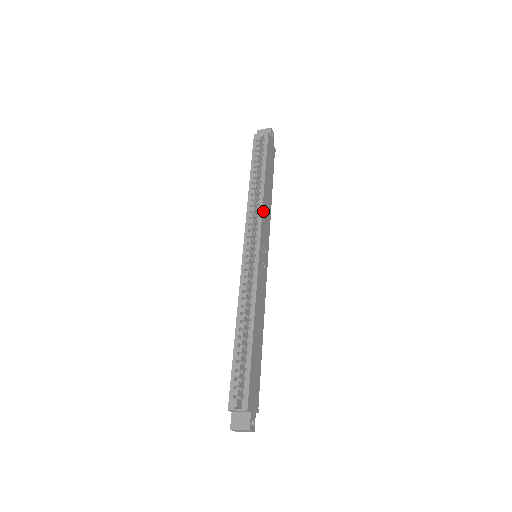
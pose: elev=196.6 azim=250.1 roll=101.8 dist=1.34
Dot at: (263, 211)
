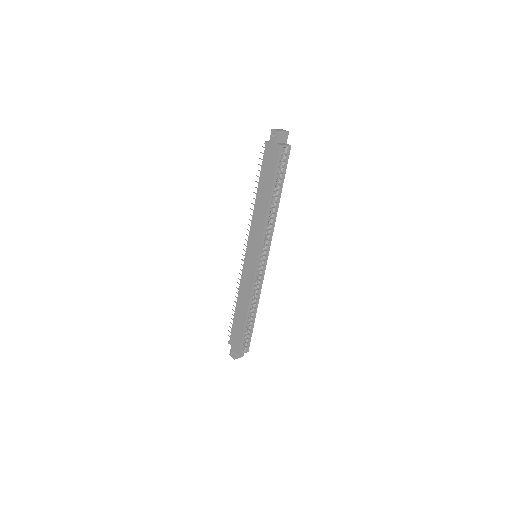
Dot at: (273, 227)
